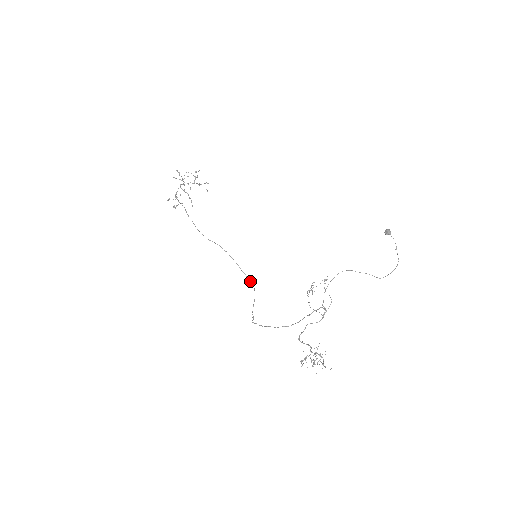
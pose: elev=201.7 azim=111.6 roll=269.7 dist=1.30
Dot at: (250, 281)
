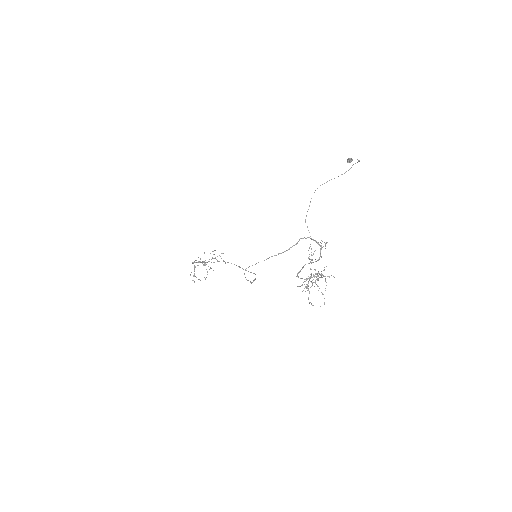
Dot at: occluded
